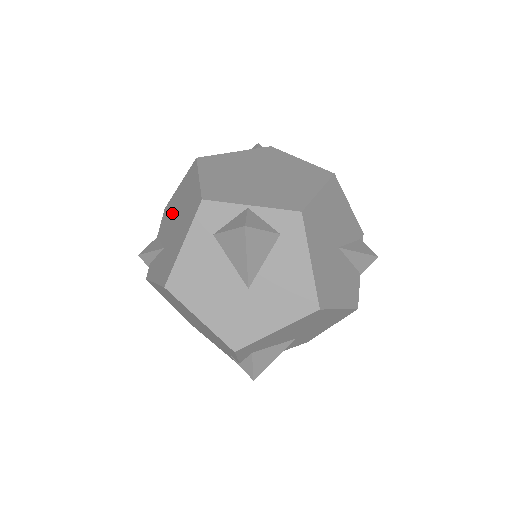
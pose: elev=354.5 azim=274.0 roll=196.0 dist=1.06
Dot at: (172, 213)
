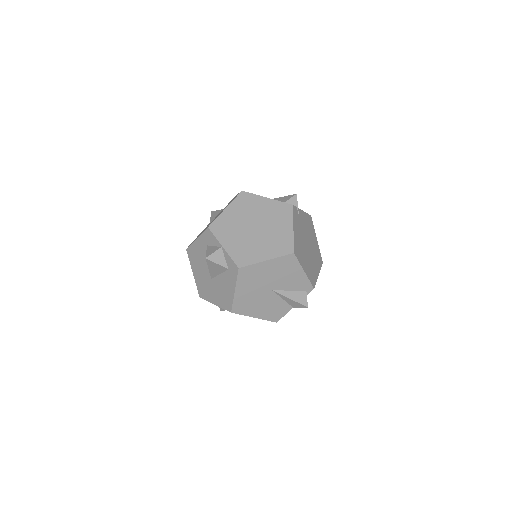
Dot at: occluded
